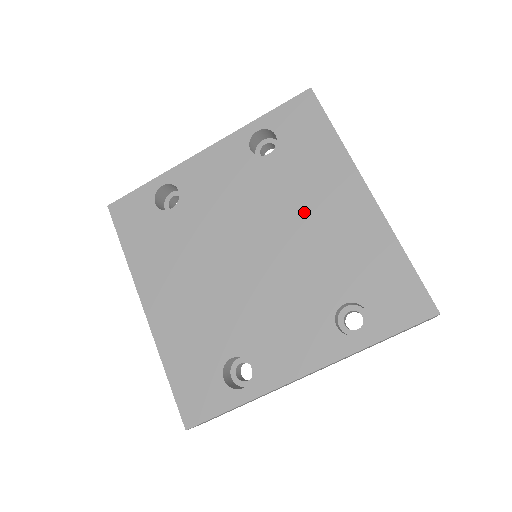
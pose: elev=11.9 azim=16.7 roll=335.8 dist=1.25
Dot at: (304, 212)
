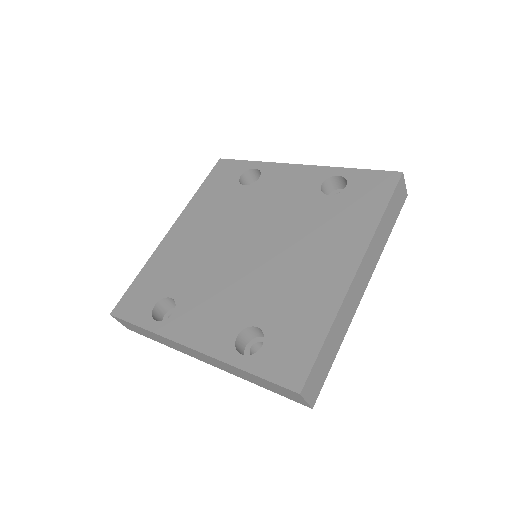
Dot at: (304, 248)
